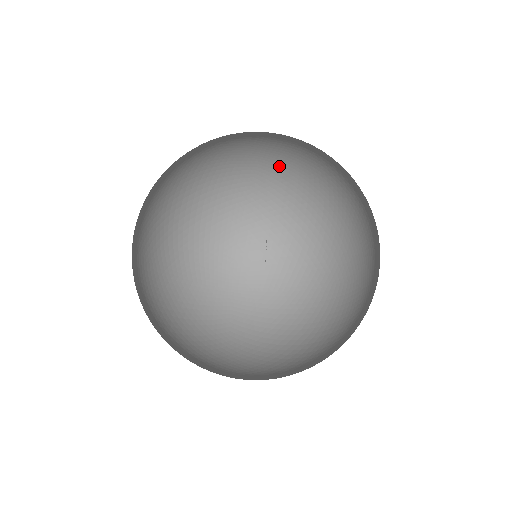
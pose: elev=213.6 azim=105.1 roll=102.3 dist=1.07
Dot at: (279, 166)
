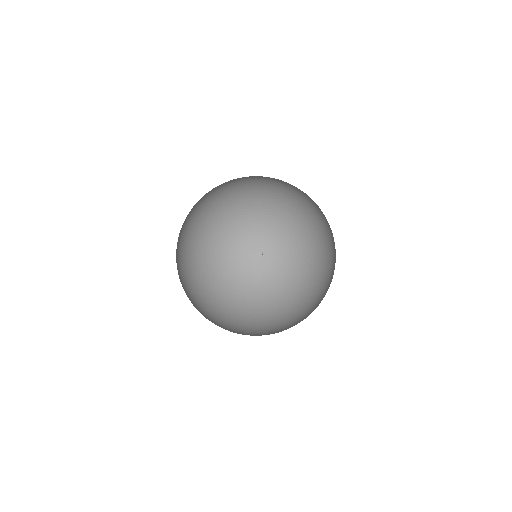
Dot at: (269, 234)
